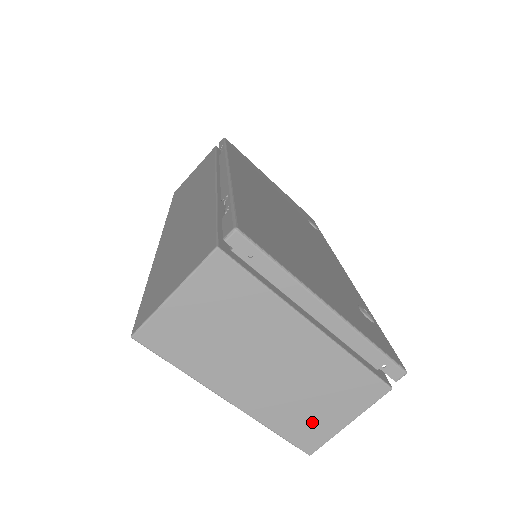
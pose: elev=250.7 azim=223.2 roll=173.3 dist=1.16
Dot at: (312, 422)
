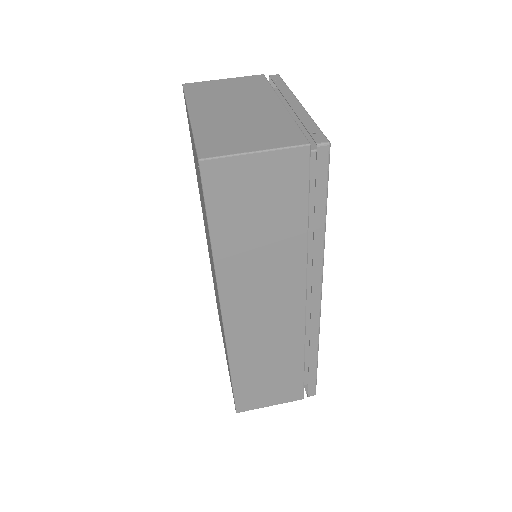
Dot at: (228, 141)
